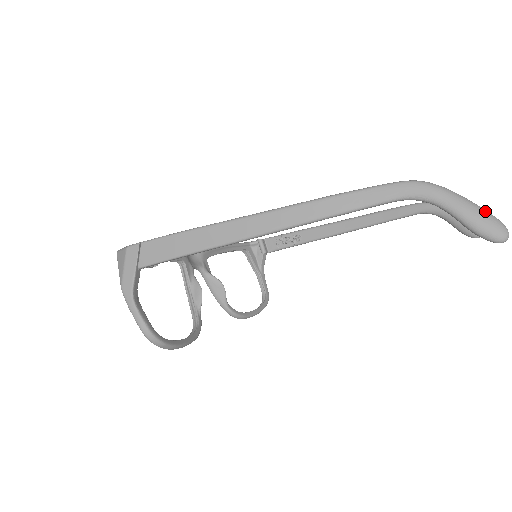
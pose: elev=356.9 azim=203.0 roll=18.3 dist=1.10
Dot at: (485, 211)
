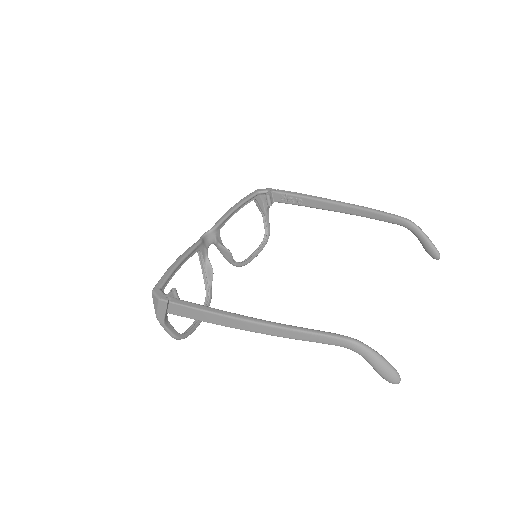
Dot at: (390, 368)
